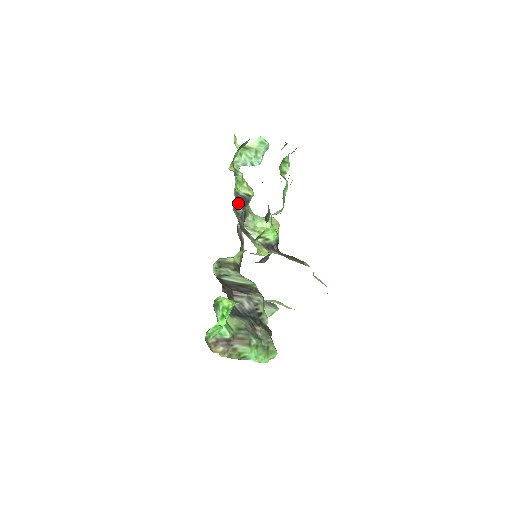
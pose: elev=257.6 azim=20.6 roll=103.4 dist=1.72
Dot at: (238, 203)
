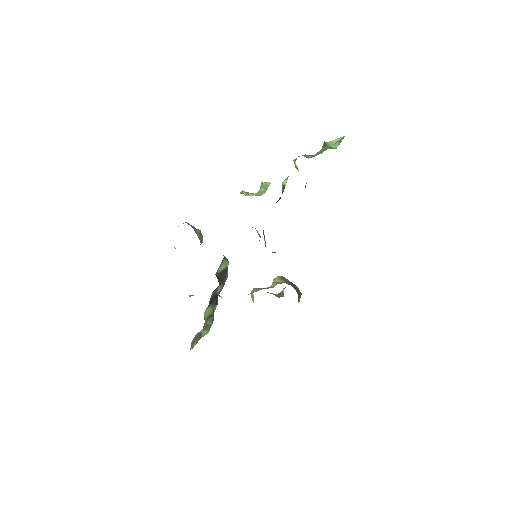
Dot at: occluded
